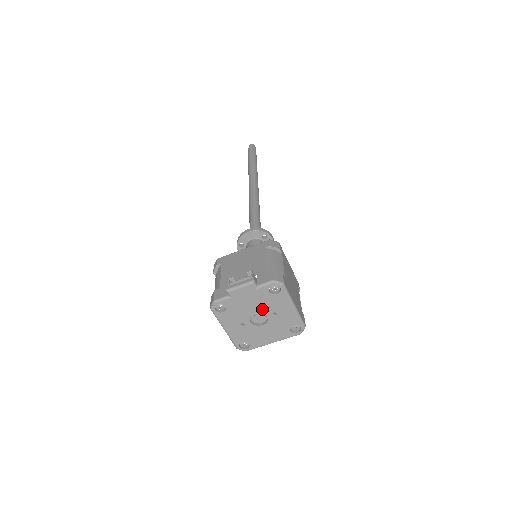
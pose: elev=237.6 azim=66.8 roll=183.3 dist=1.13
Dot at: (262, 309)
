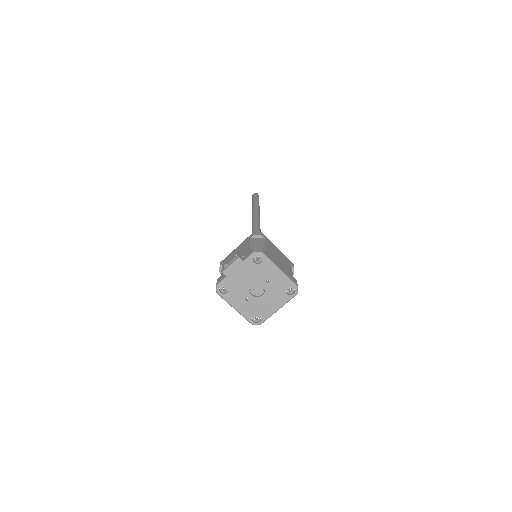
Dot at: (256, 280)
